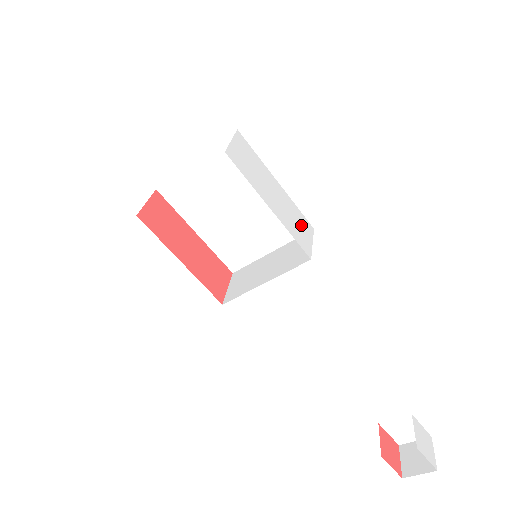
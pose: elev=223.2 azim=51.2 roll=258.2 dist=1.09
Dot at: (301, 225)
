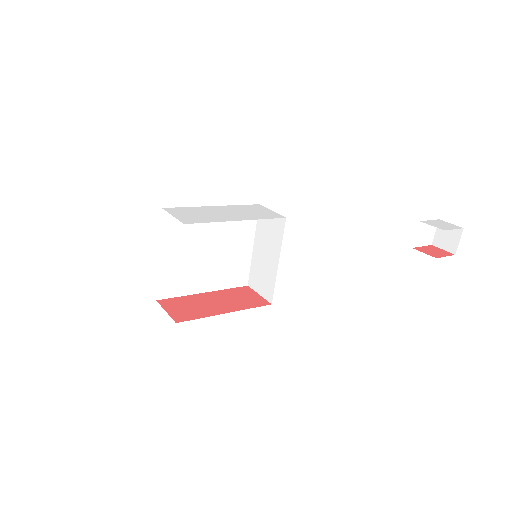
Dot at: (255, 210)
